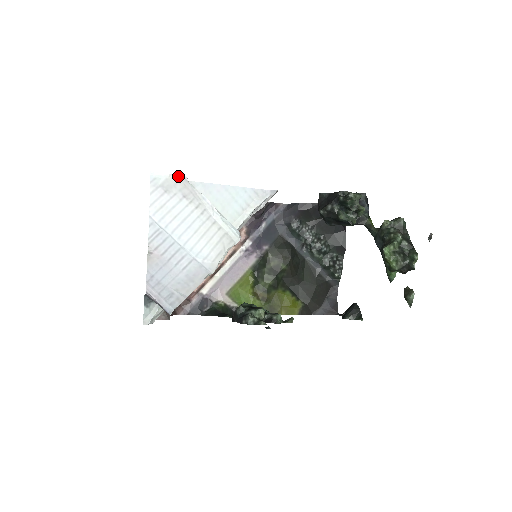
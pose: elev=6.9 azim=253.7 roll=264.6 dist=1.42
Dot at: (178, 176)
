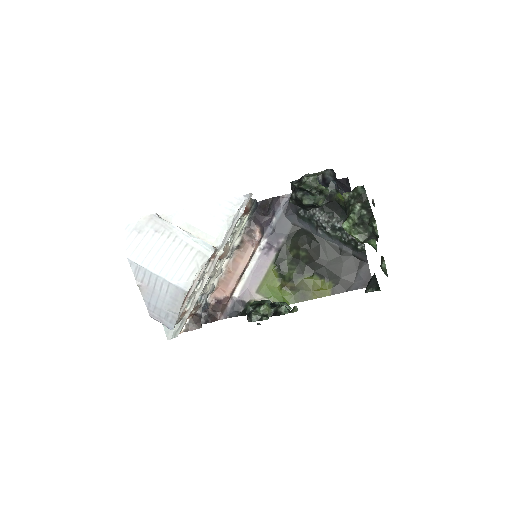
Dot at: (148, 215)
